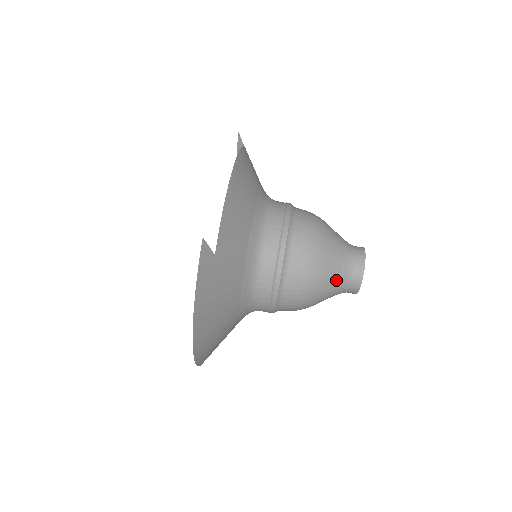
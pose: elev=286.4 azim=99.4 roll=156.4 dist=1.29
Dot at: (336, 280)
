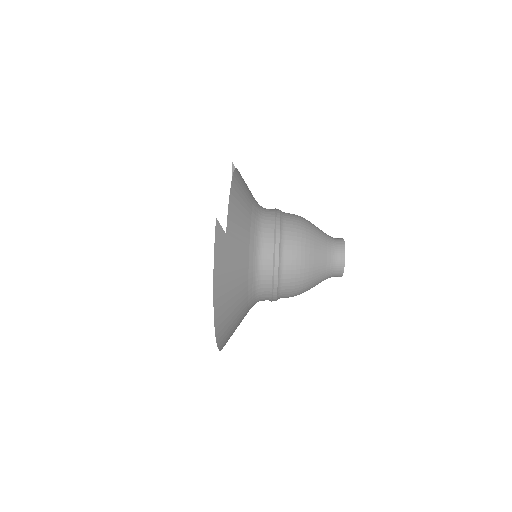
Dot at: (324, 261)
